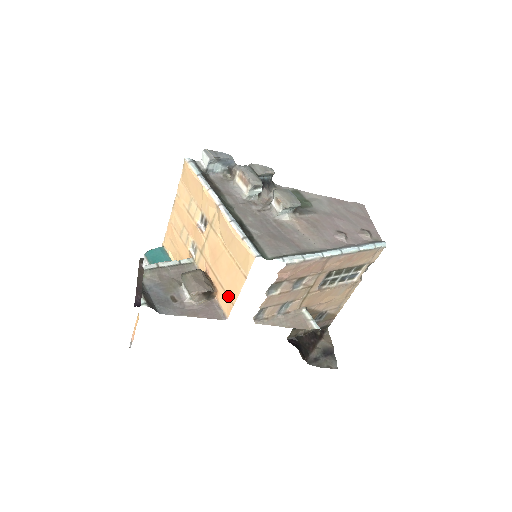
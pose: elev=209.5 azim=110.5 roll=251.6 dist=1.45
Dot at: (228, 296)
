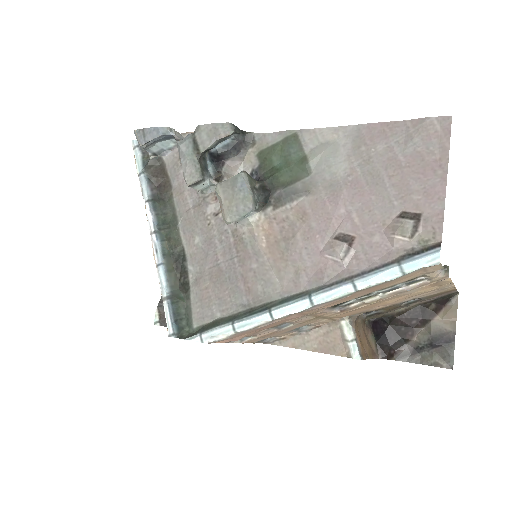
Dot at: occluded
